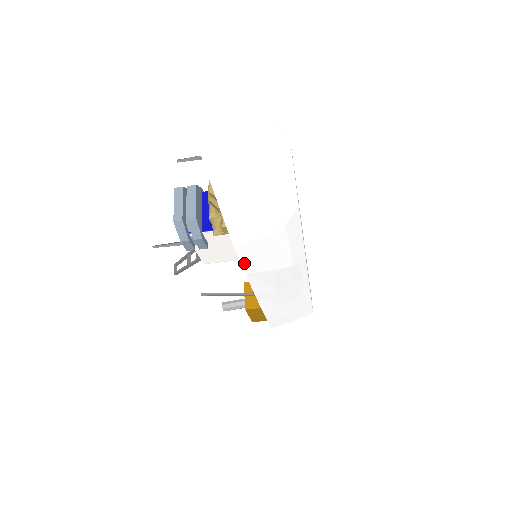
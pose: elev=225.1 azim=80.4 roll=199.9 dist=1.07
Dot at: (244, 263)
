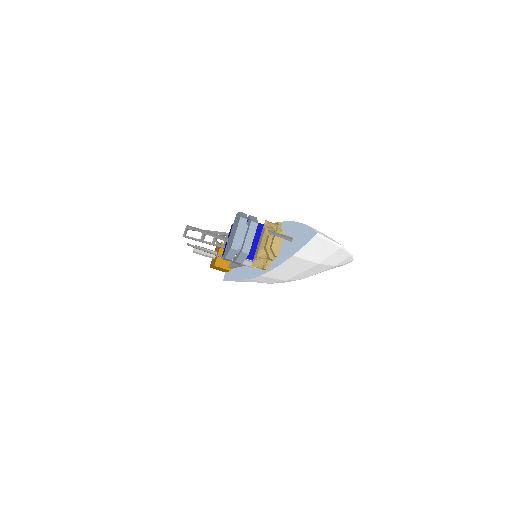
Dot at: (255, 278)
